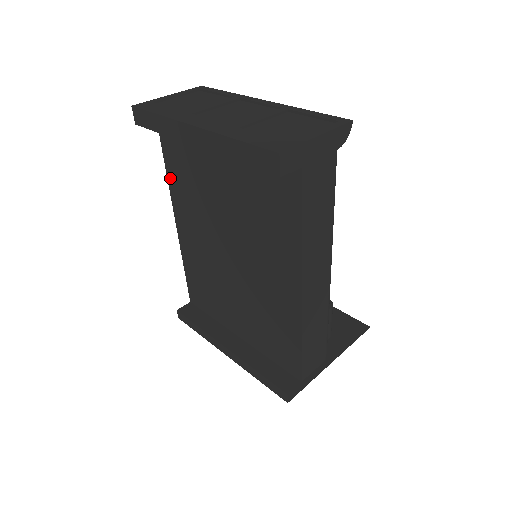
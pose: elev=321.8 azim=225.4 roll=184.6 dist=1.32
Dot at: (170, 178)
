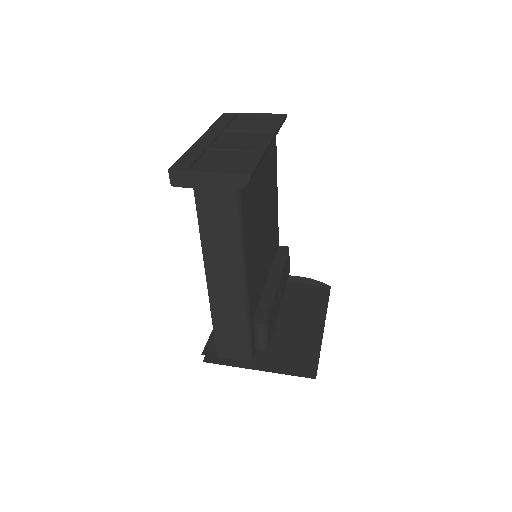
Dot at: occluded
